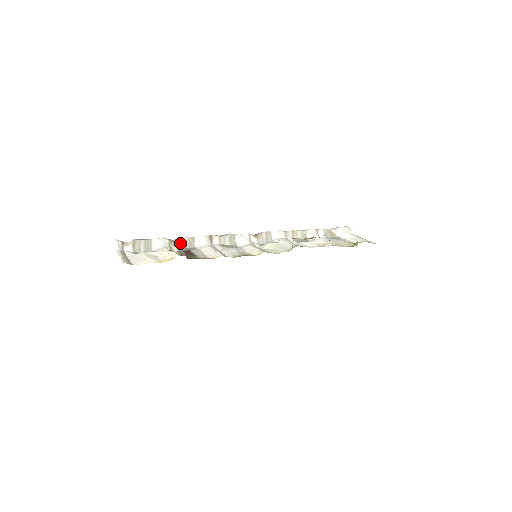
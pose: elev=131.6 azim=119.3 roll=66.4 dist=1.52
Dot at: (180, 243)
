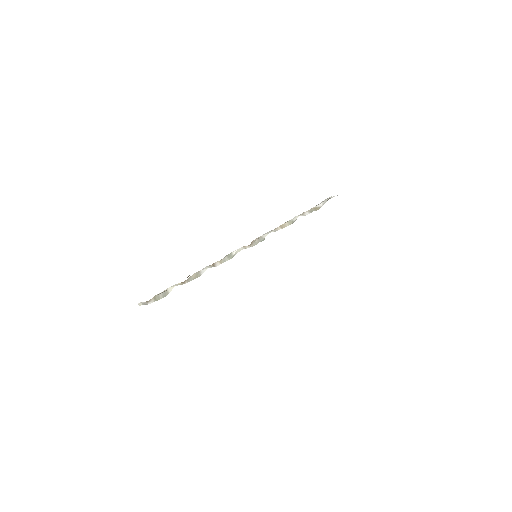
Dot at: (189, 280)
